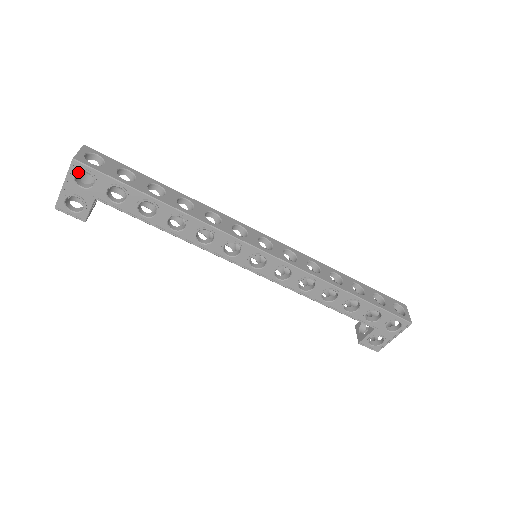
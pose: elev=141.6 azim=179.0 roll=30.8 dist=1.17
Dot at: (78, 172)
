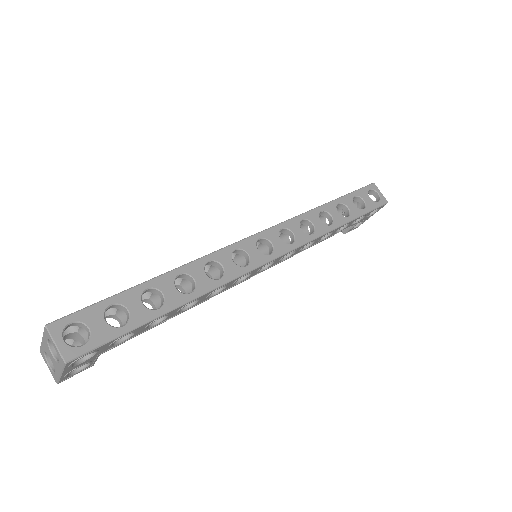
Dot at: occluded
